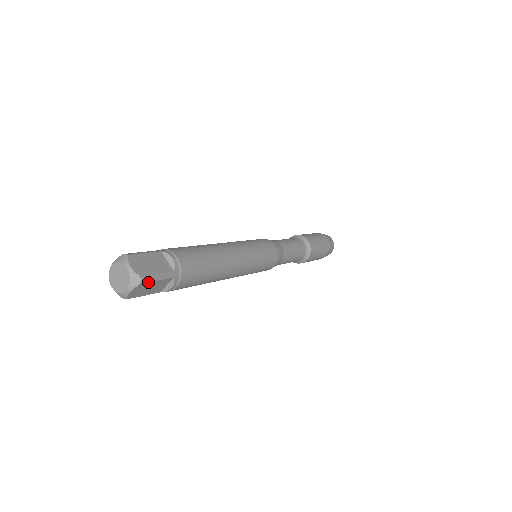
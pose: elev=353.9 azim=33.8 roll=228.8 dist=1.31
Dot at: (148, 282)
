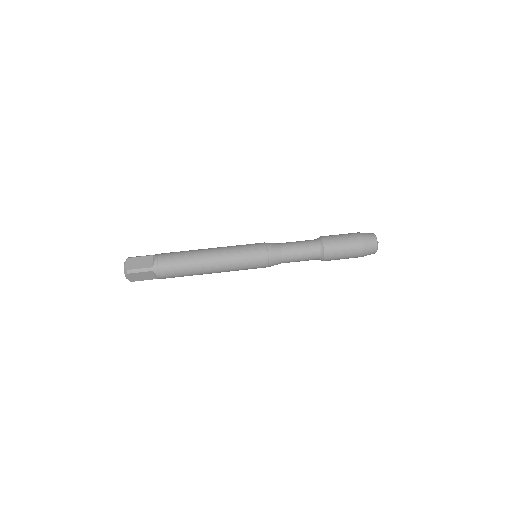
Dot at: (137, 280)
